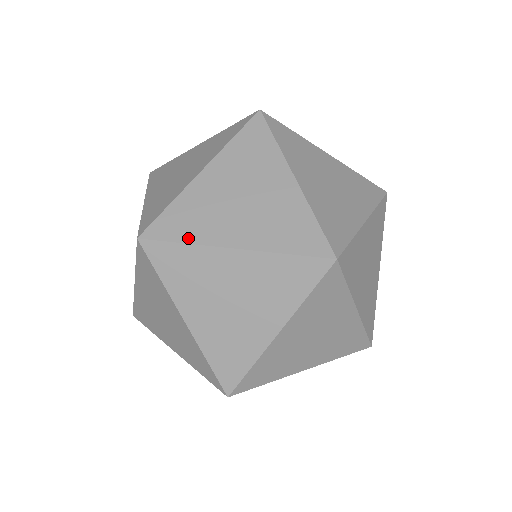
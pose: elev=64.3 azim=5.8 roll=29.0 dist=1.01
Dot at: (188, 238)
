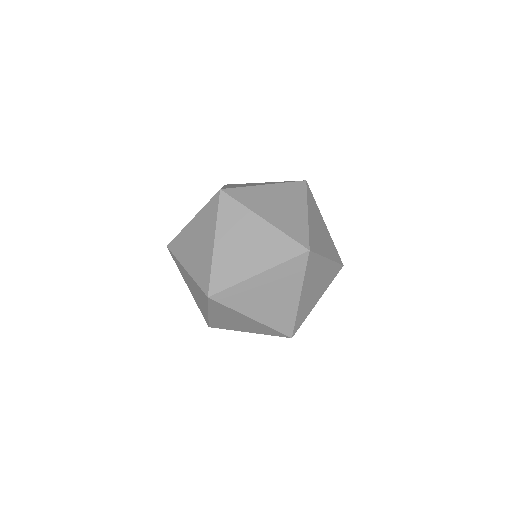
Dot at: (243, 186)
